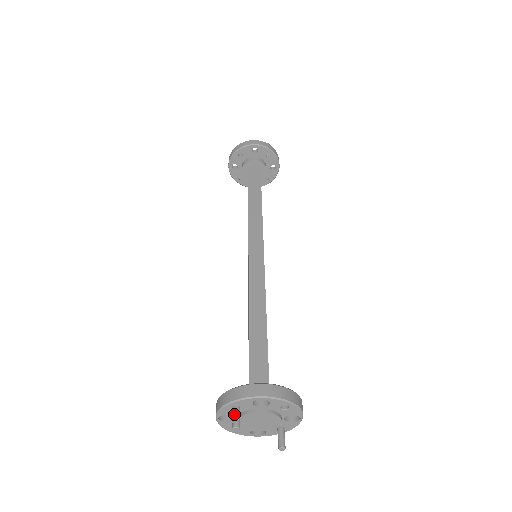
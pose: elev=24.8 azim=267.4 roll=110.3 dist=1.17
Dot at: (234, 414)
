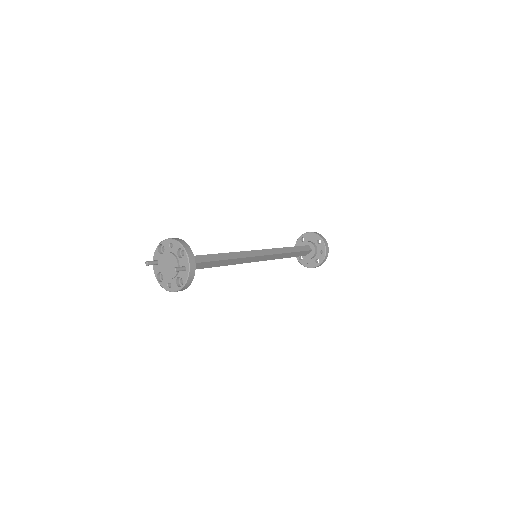
Dot at: (151, 262)
